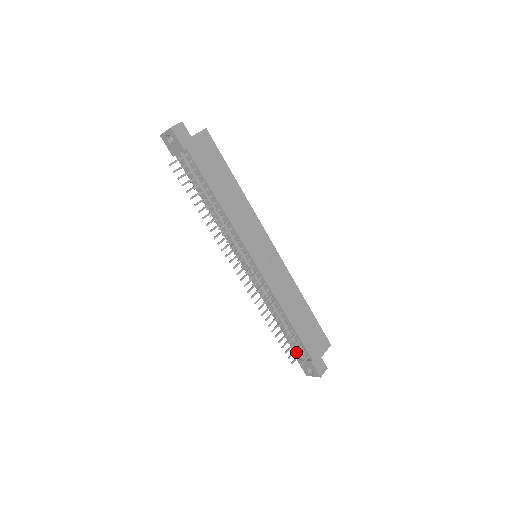
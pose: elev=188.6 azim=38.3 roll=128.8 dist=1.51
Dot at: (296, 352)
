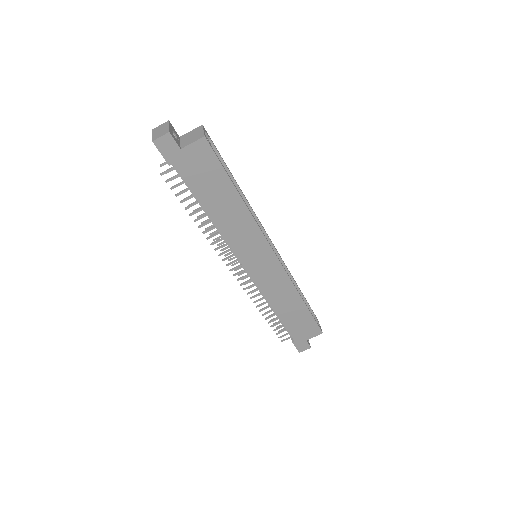
Dot at: (278, 333)
